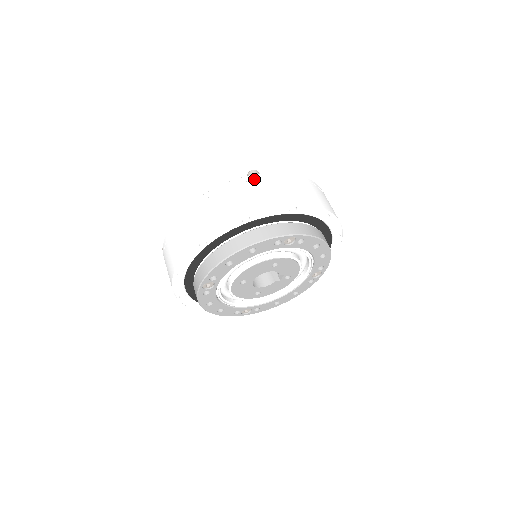
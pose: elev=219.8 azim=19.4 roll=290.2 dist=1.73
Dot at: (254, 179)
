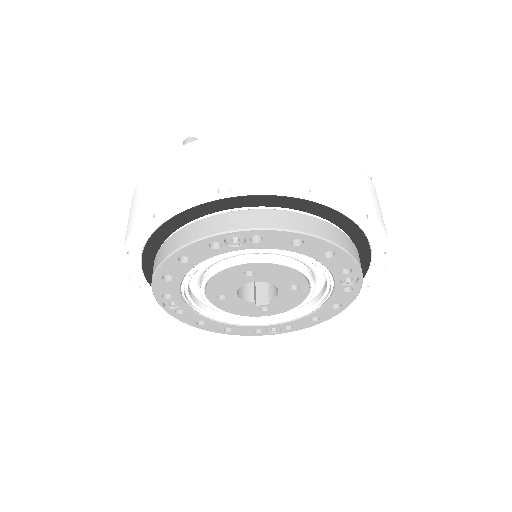
Dot at: (373, 188)
